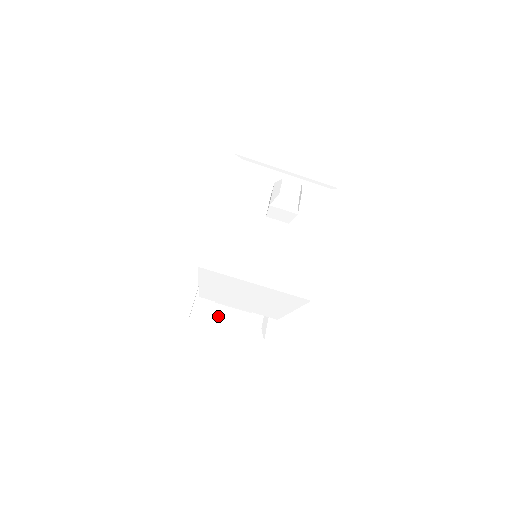
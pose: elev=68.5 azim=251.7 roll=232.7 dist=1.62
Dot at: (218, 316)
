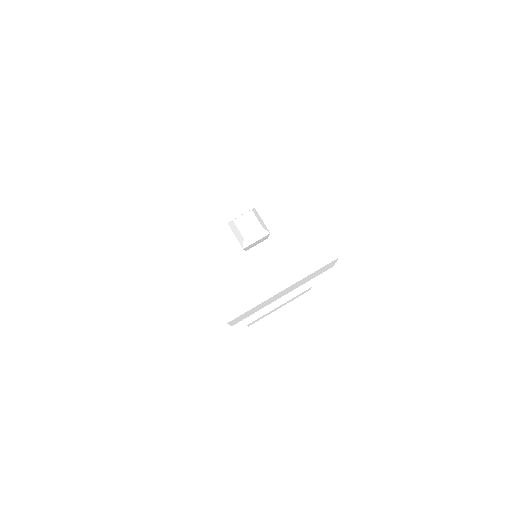
Dot at: occluded
